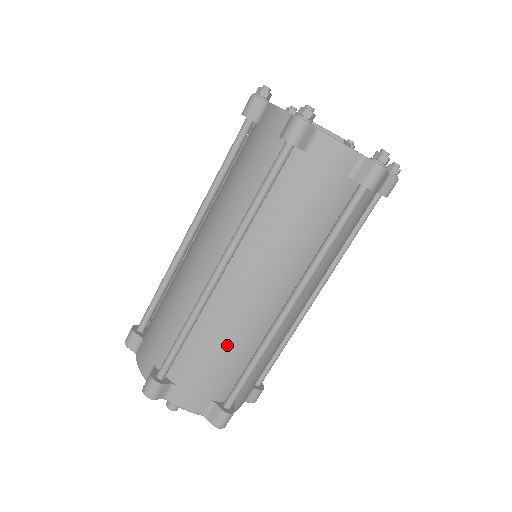
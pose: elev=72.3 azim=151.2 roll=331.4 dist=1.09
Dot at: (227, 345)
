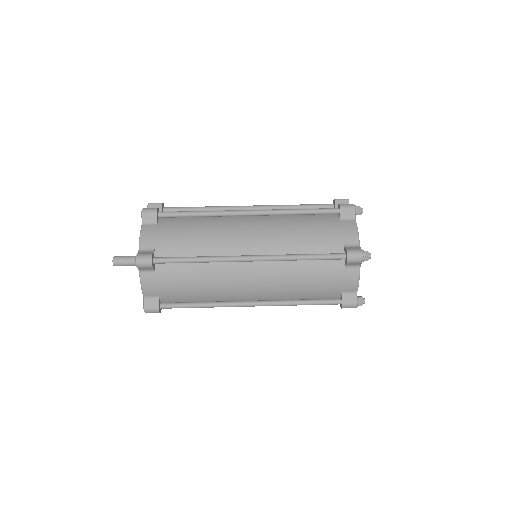
Dot at: (204, 287)
